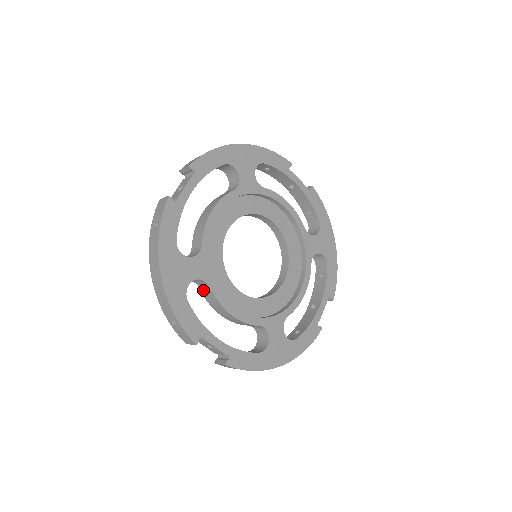
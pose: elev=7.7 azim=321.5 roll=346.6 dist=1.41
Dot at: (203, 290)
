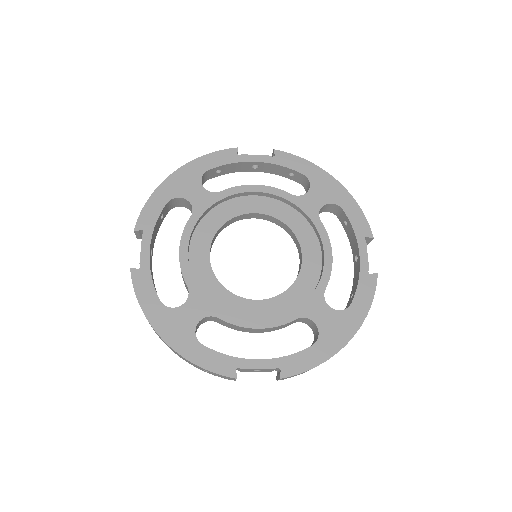
Dot at: occluded
